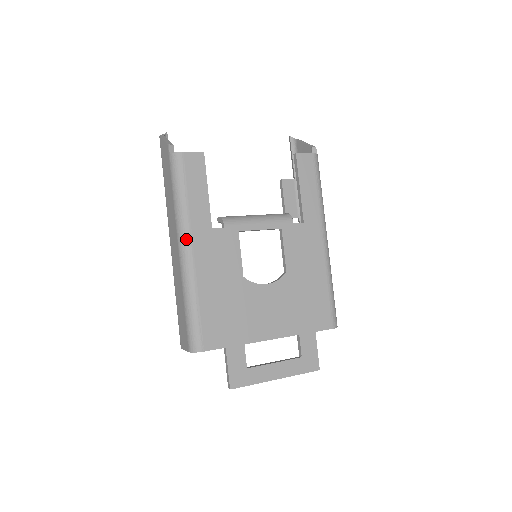
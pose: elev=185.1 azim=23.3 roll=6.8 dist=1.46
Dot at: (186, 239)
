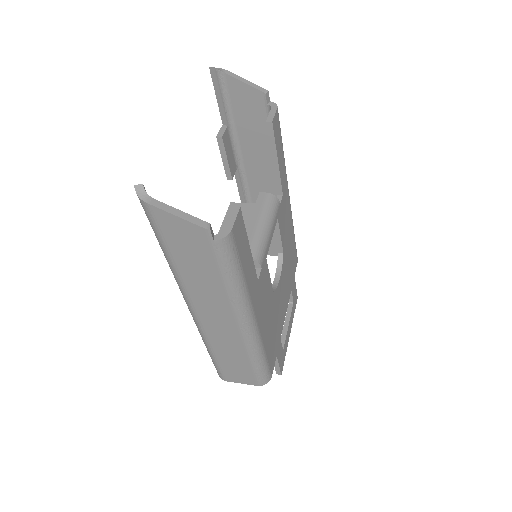
Dot at: (250, 314)
